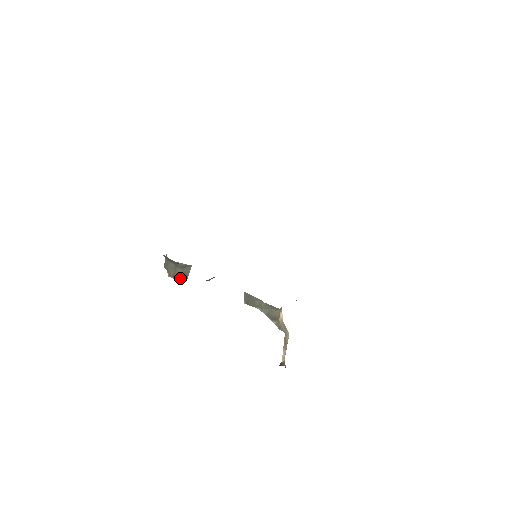
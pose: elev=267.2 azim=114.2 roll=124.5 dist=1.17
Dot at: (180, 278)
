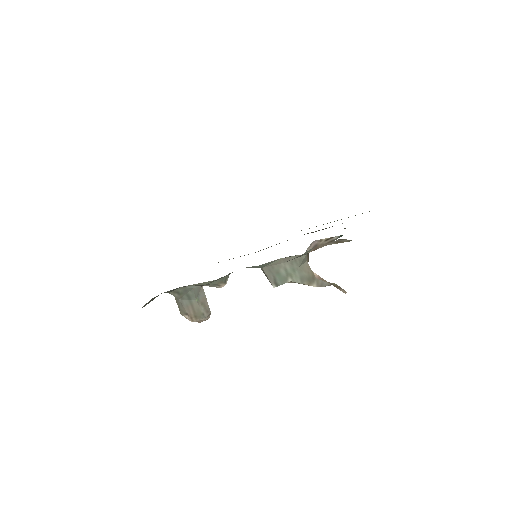
Dot at: (202, 313)
